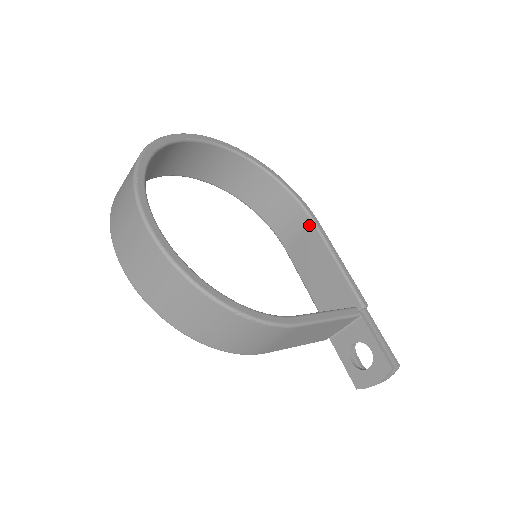
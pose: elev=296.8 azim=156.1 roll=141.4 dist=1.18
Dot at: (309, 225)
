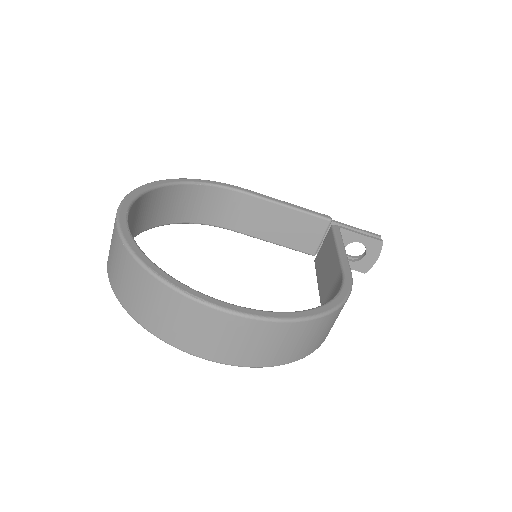
Dot at: (240, 197)
